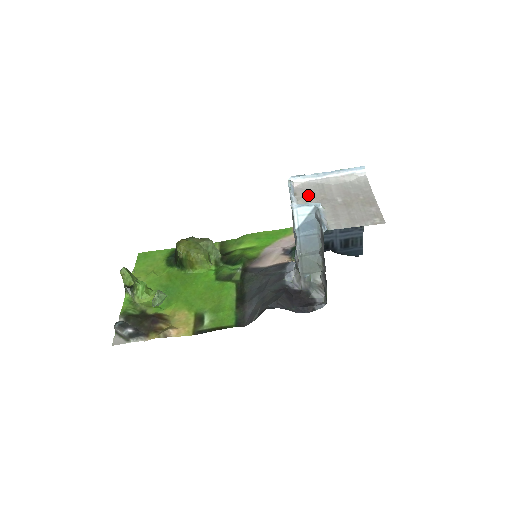
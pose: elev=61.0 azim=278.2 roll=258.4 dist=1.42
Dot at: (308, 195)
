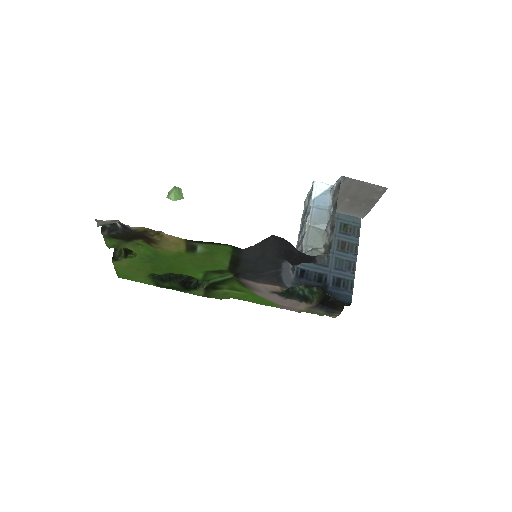
Dot at: occluded
